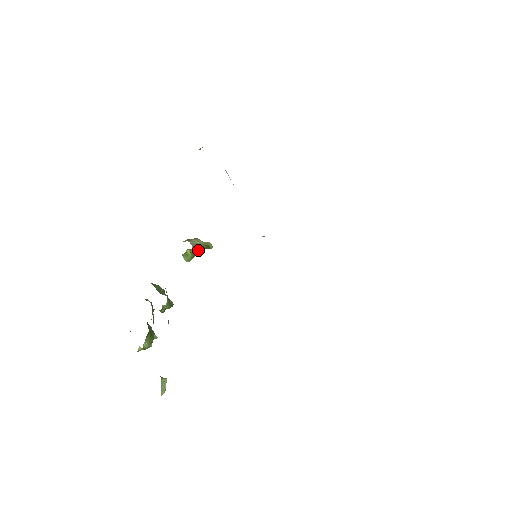
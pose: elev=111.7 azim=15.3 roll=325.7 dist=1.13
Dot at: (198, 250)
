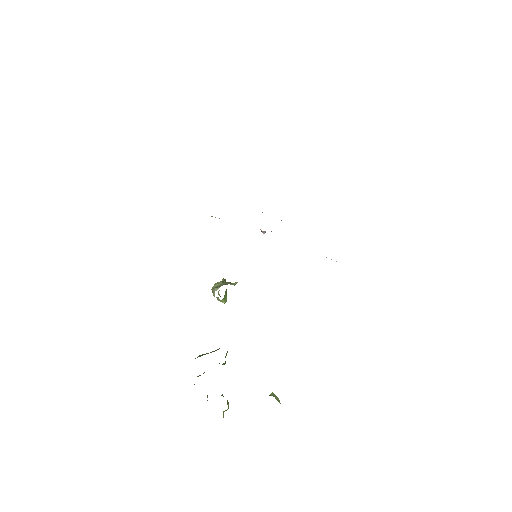
Dot at: (235, 283)
